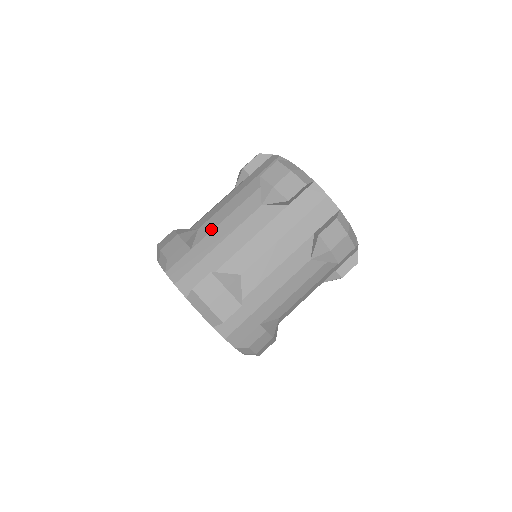
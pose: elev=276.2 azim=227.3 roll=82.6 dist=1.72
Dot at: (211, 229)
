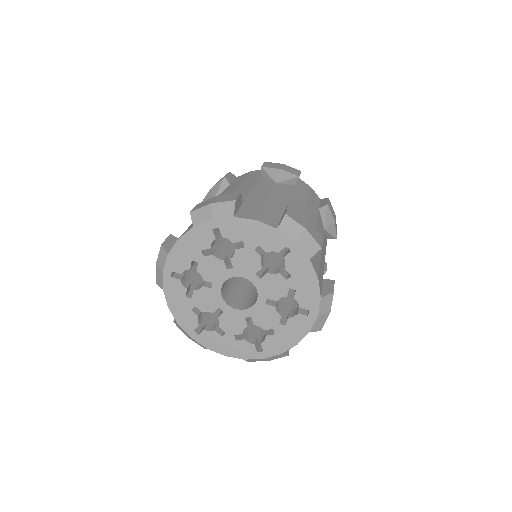
Dot at: occluded
